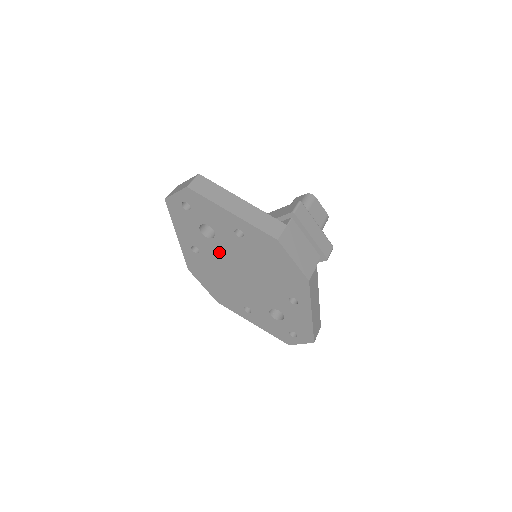
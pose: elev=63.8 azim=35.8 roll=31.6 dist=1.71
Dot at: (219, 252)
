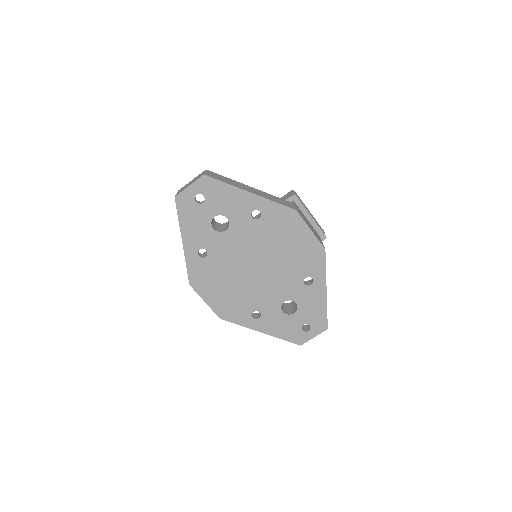
Dot at: (231, 247)
